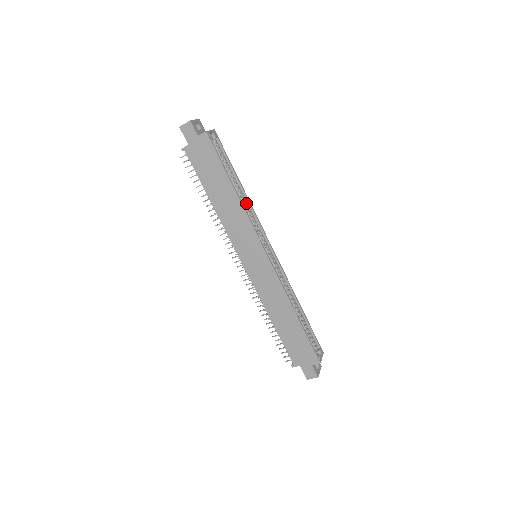
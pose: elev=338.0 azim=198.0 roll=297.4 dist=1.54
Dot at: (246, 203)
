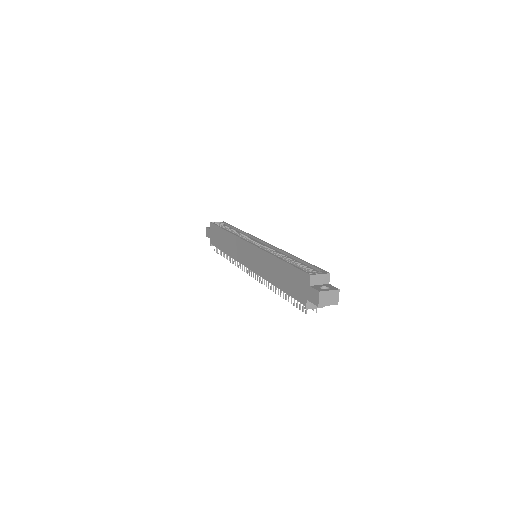
Dot at: (243, 235)
